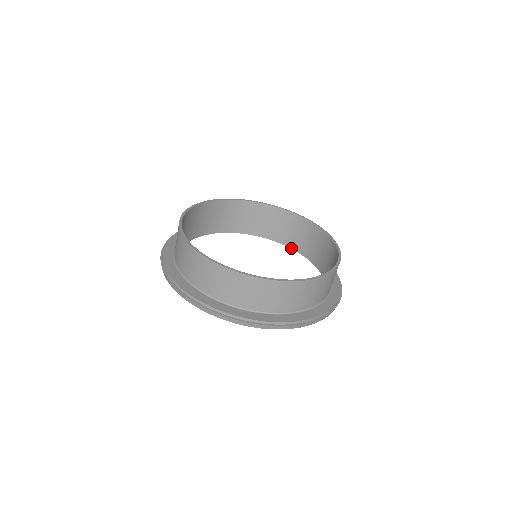
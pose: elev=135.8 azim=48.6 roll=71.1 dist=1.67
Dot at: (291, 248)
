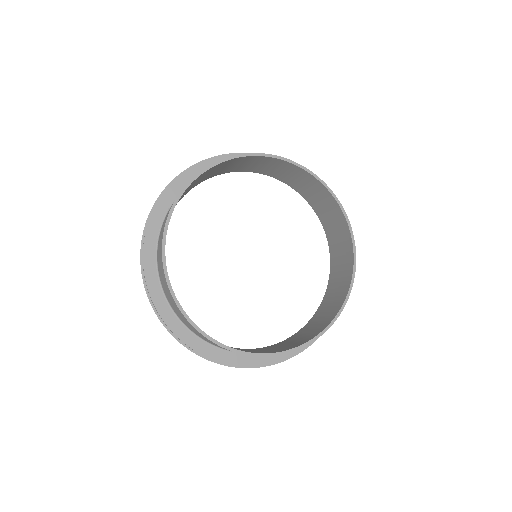
Dot at: (306, 200)
